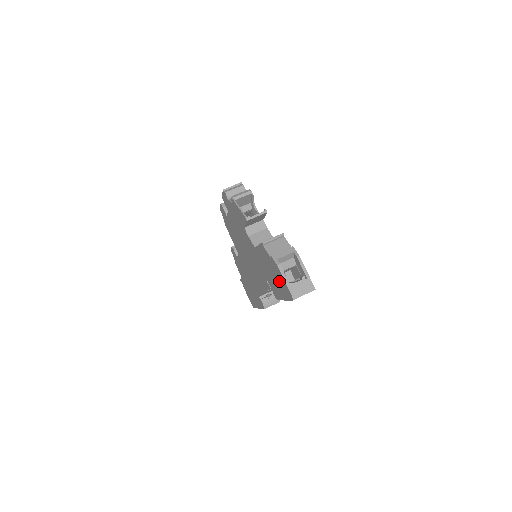
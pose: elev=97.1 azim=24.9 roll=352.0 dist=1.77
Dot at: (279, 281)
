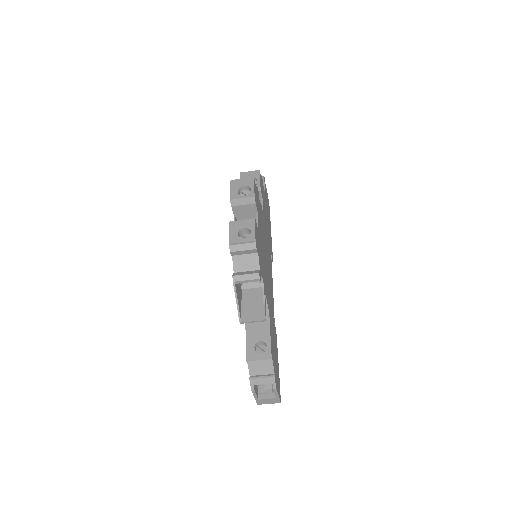
Dot at: occluded
